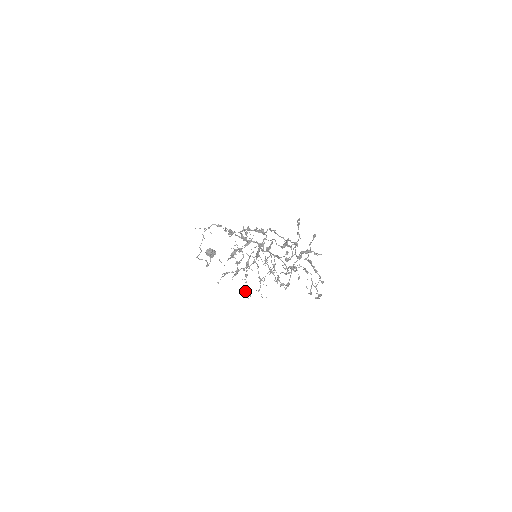
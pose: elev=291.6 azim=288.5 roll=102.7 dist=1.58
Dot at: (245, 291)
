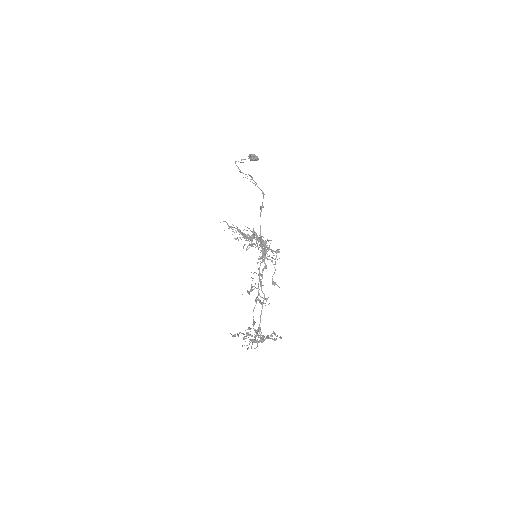
Dot at: (235, 239)
